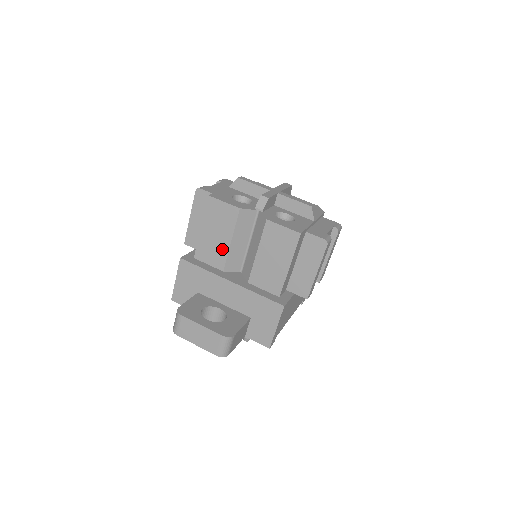
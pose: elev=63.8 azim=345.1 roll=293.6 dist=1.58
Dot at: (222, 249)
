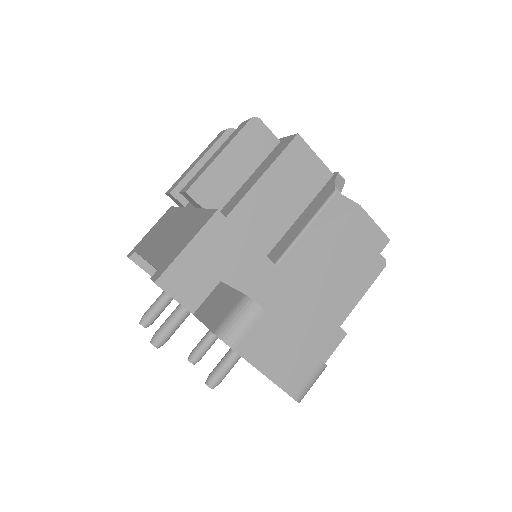
Dot at: (280, 223)
